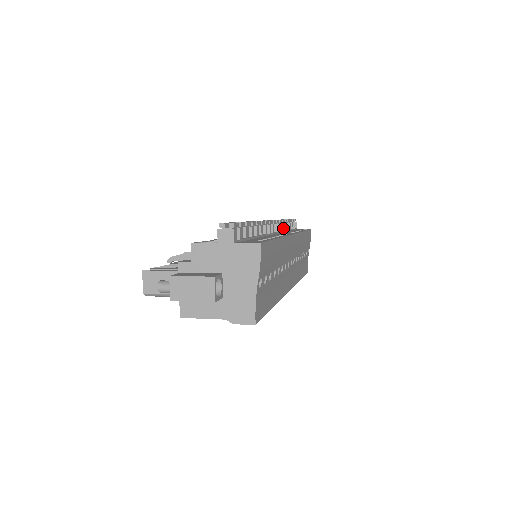
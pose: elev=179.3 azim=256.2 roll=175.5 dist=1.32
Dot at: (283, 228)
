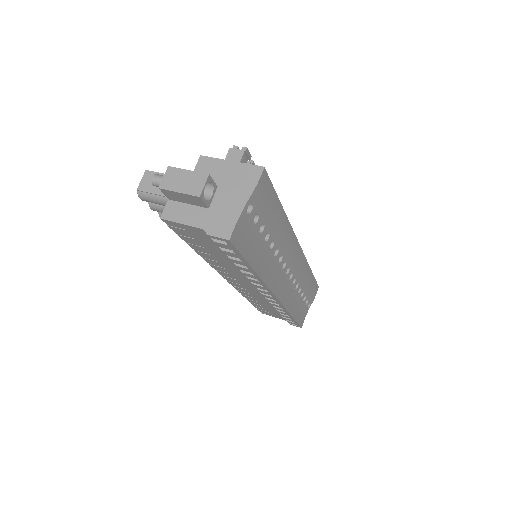
Dot at: occluded
